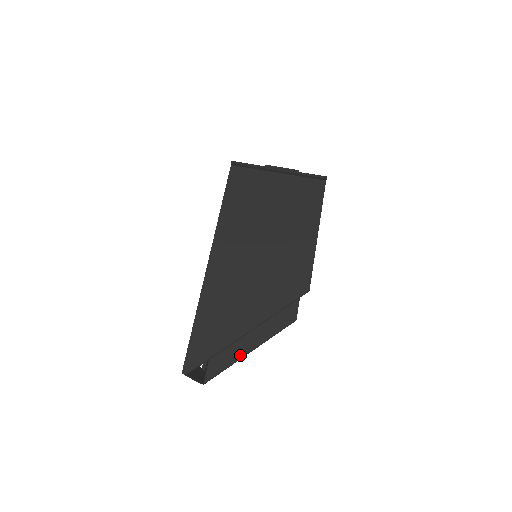
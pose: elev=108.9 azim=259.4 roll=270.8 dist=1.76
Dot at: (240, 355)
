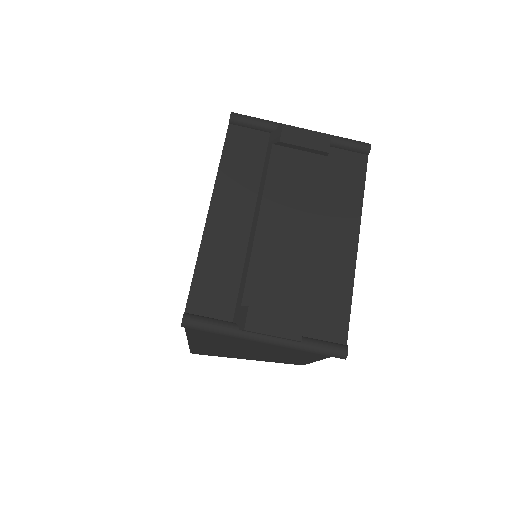
Dot at: occluded
